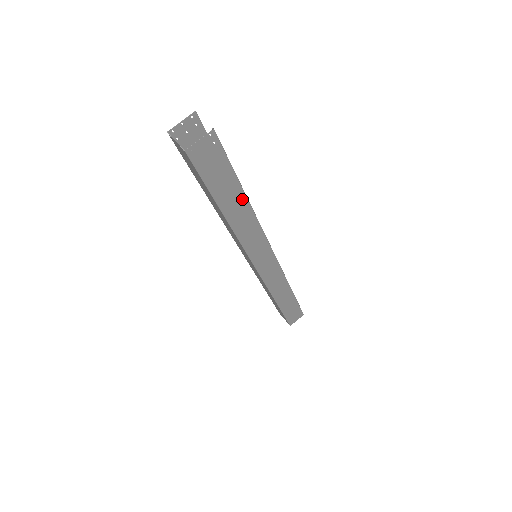
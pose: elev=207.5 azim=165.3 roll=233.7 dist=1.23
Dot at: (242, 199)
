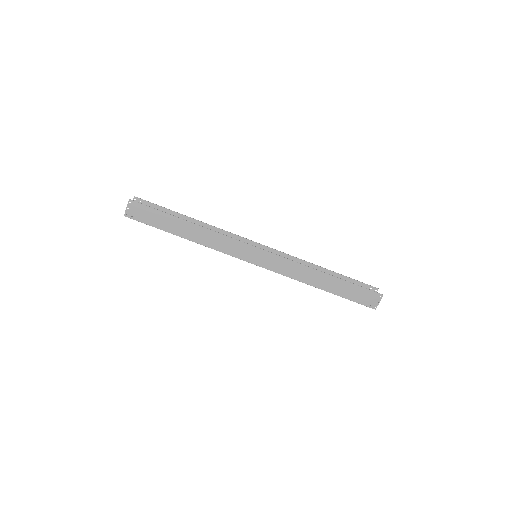
Dot at: (185, 223)
